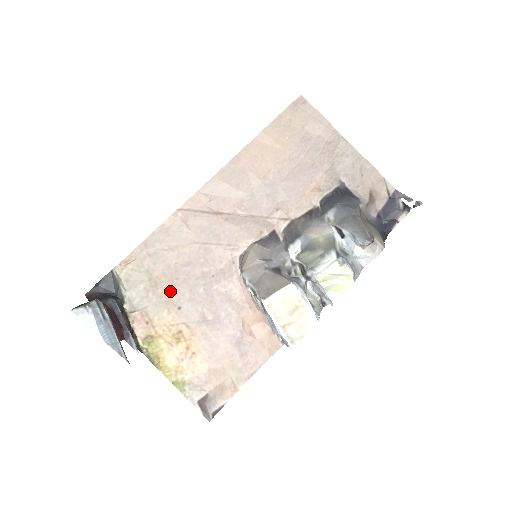
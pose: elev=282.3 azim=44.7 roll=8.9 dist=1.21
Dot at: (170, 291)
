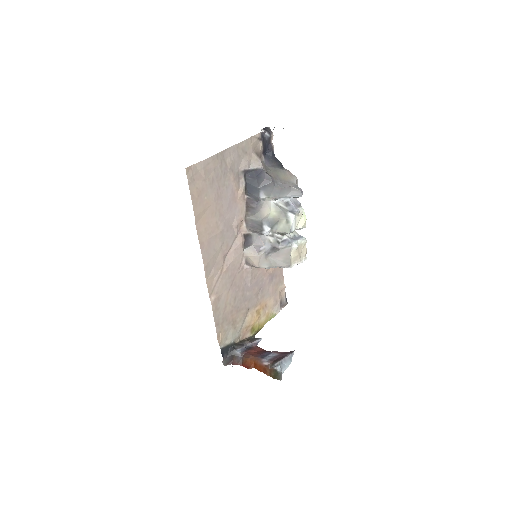
Dot at: (241, 313)
